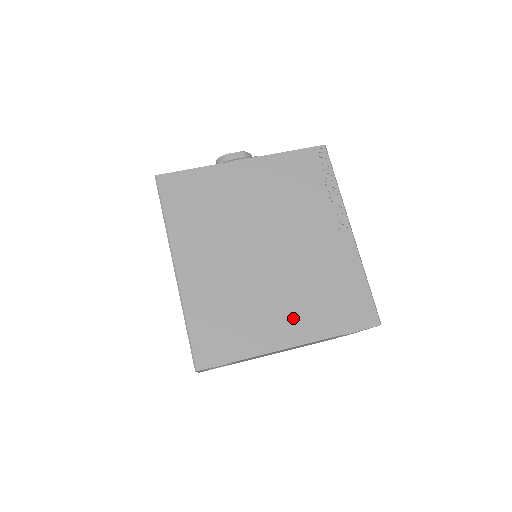
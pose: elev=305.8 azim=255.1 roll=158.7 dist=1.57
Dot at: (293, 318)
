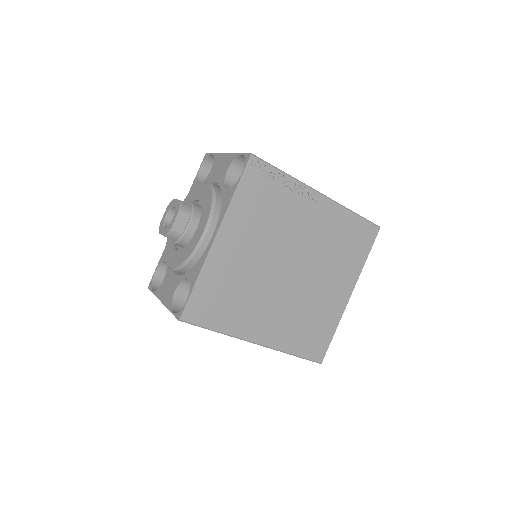
Dot at: (339, 283)
